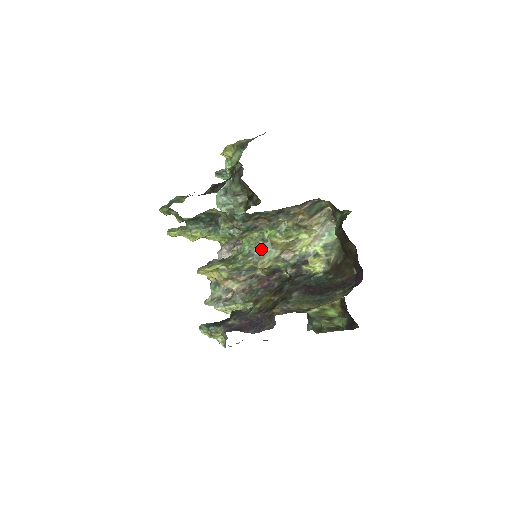
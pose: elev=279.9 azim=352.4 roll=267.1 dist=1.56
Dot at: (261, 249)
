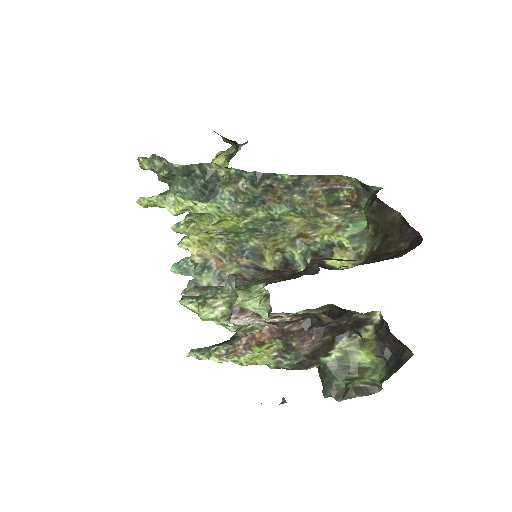
Dot at: (271, 227)
